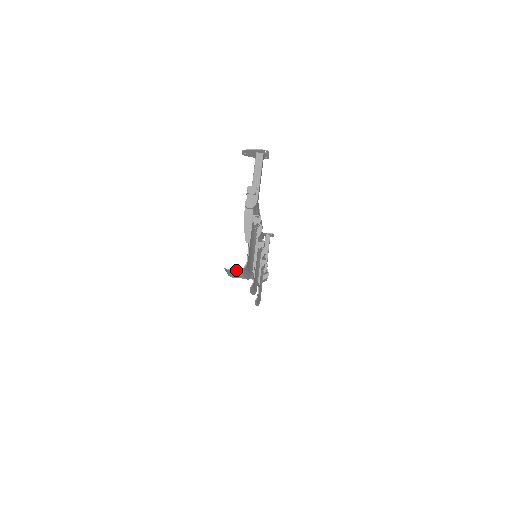
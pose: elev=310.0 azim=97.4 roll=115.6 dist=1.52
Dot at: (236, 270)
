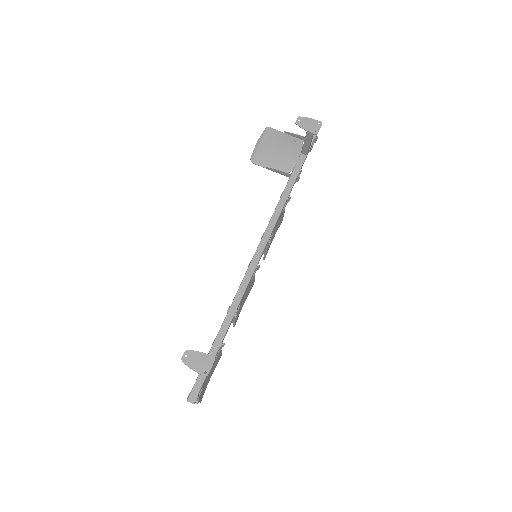
Dot at: (263, 167)
